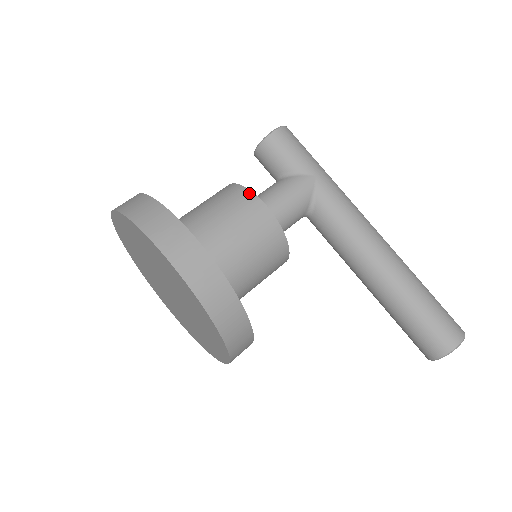
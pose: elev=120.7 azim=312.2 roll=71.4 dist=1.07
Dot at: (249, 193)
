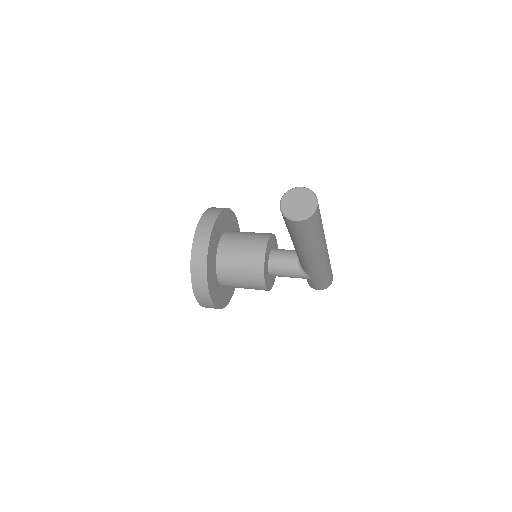
Dot at: (276, 243)
